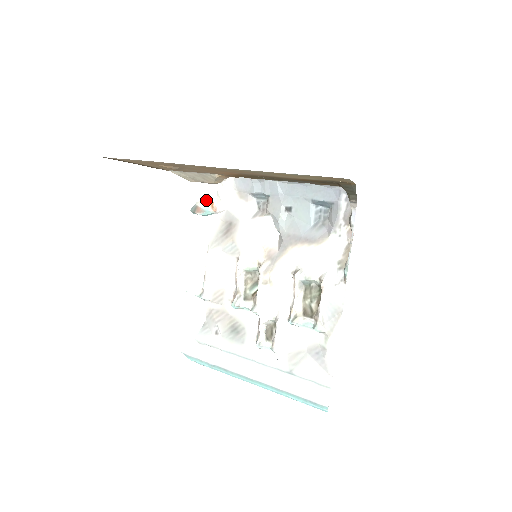
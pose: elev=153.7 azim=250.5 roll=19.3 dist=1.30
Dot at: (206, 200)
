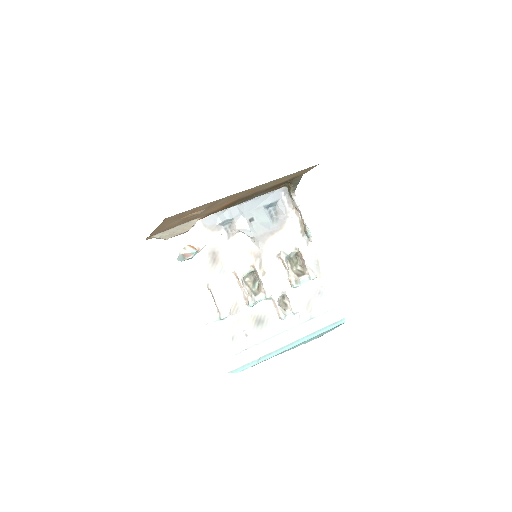
Dot at: (186, 247)
